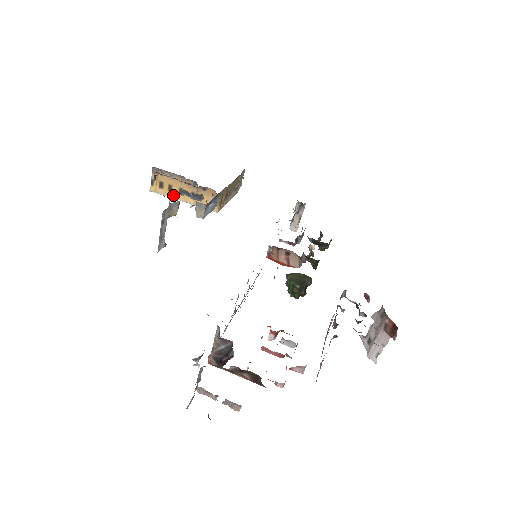
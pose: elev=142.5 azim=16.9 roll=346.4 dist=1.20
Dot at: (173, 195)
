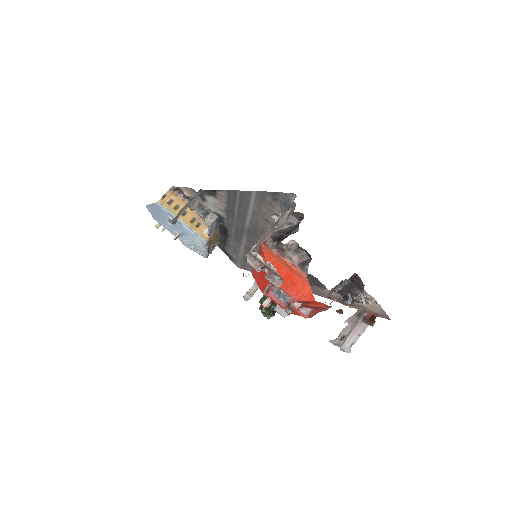
Dot at: (176, 213)
